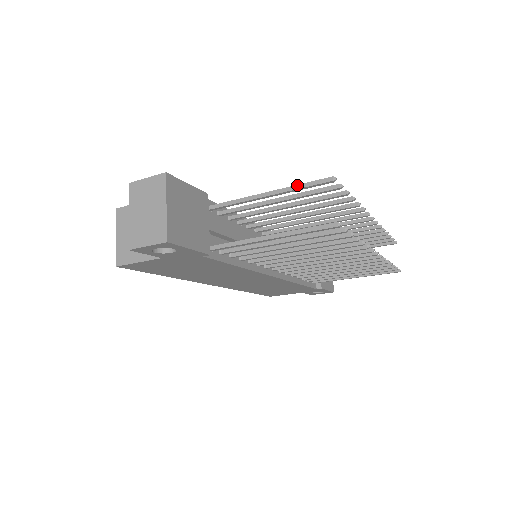
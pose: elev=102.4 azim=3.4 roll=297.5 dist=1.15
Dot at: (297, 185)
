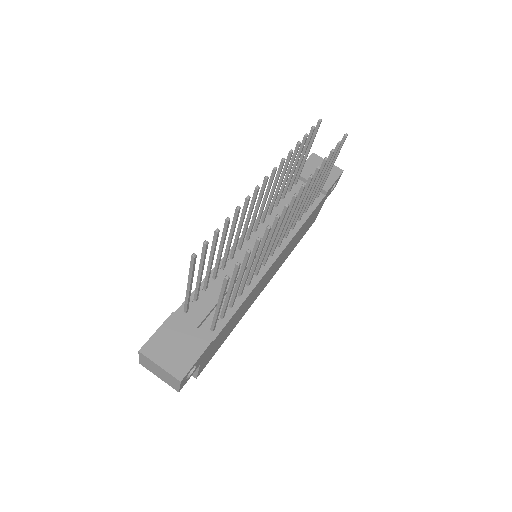
Dot at: (189, 273)
